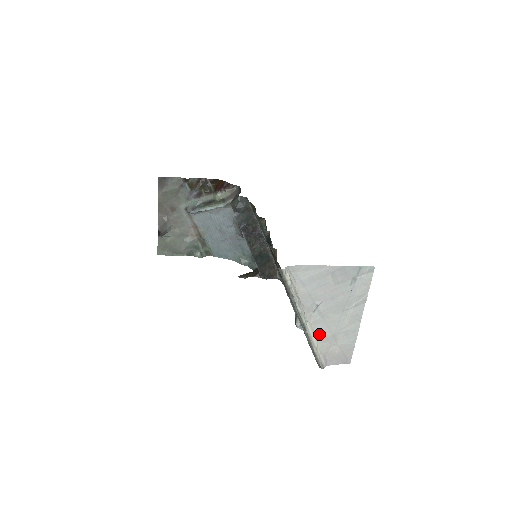
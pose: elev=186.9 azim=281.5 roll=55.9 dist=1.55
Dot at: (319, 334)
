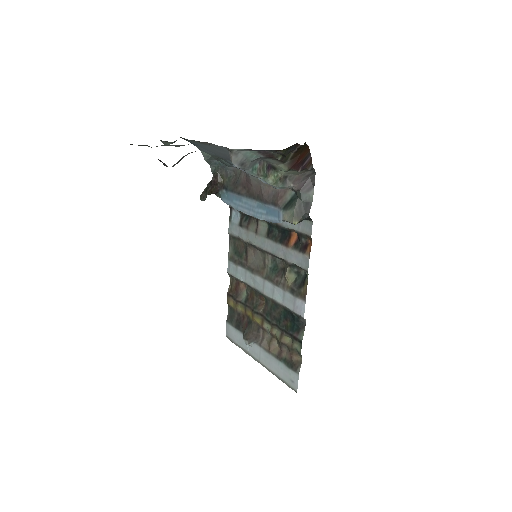
Dot at: occluded
